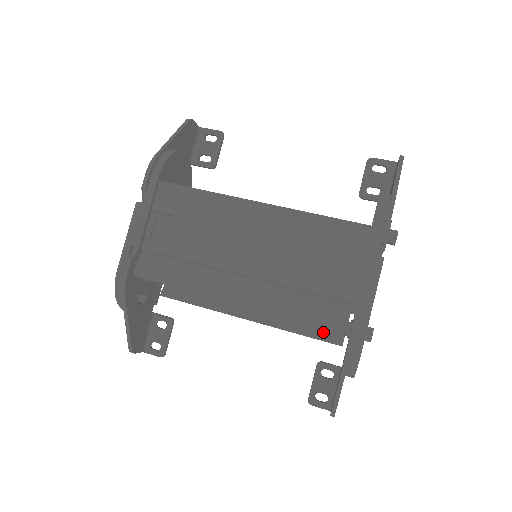
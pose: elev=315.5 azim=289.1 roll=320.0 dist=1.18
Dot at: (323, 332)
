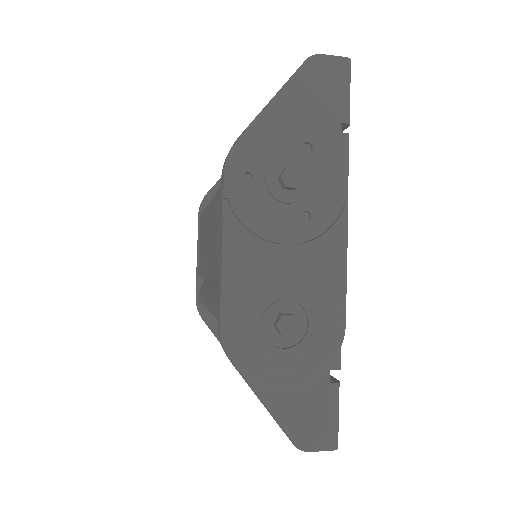
Dot at: occluded
